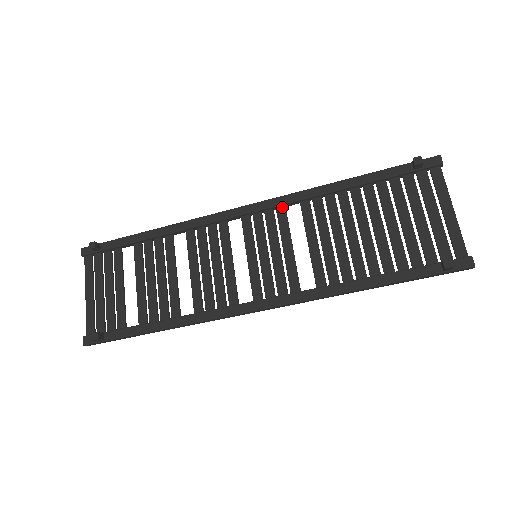
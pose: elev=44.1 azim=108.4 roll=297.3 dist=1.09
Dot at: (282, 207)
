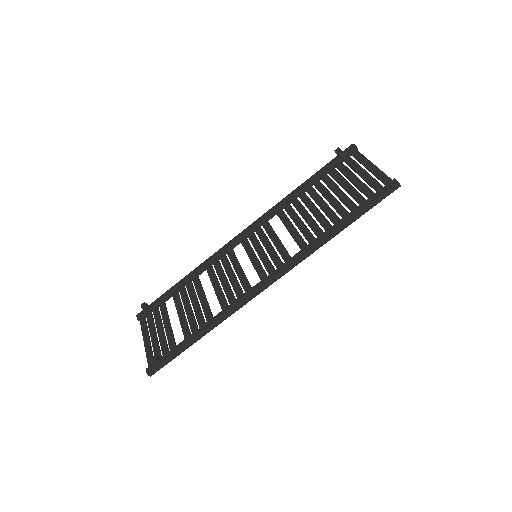
Dot at: (265, 221)
